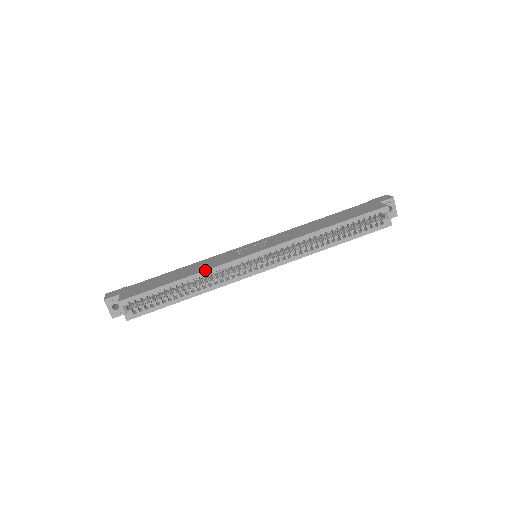
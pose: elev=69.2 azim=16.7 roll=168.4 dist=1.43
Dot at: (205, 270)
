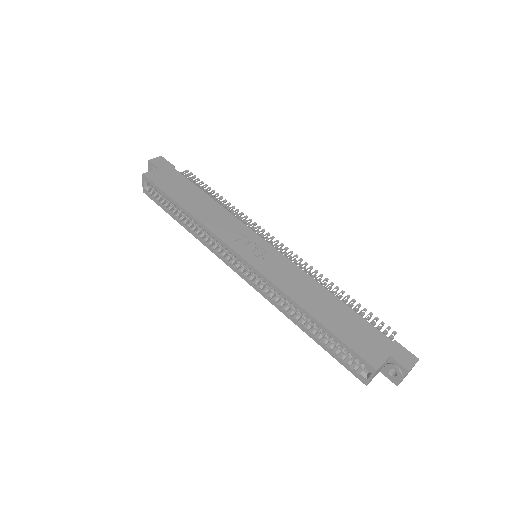
Dot at: (201, 222)
